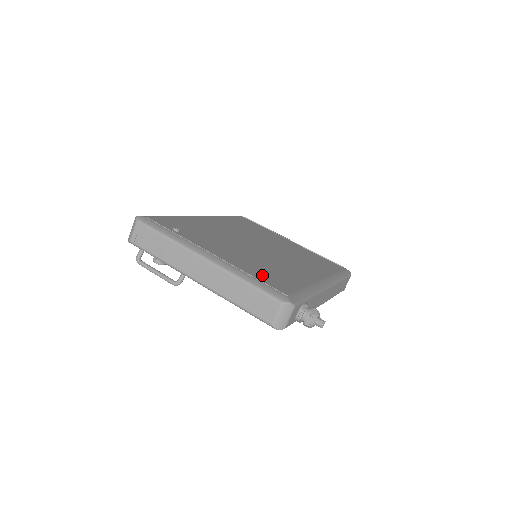
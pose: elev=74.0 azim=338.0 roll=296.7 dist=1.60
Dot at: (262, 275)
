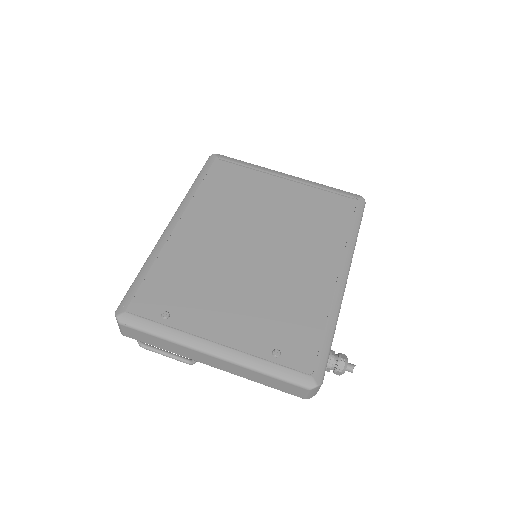
Dot at: (278, 351)
